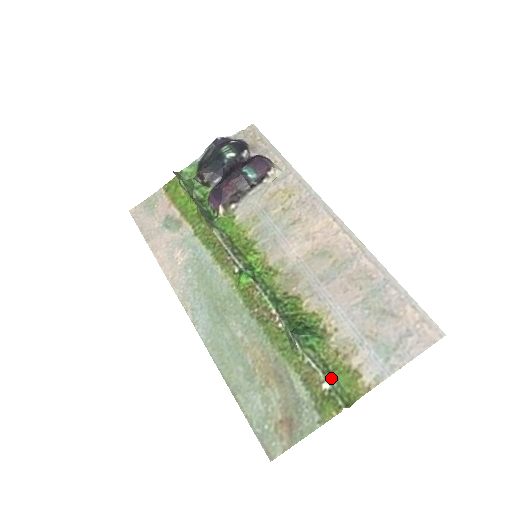
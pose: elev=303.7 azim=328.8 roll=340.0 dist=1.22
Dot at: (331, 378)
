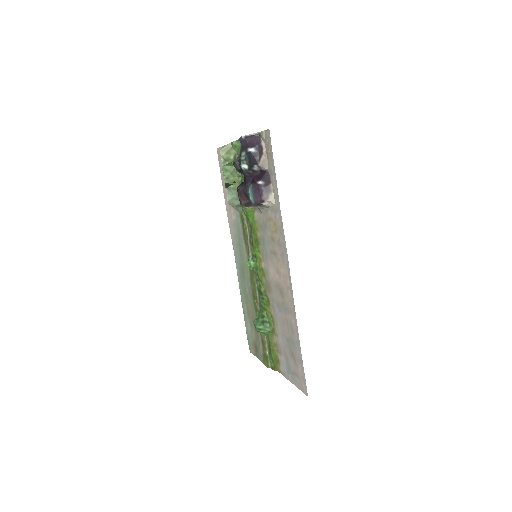
Dot at: (270, 352)
